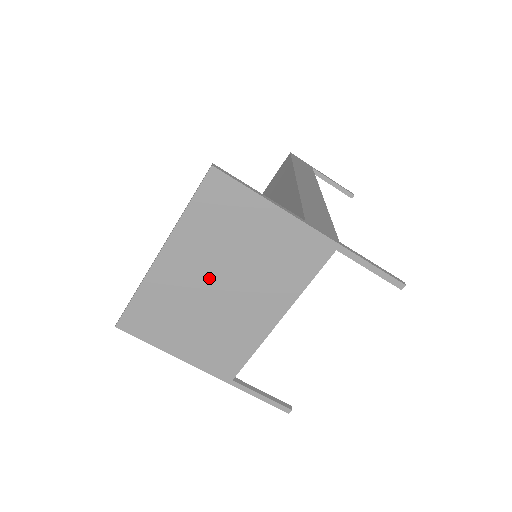
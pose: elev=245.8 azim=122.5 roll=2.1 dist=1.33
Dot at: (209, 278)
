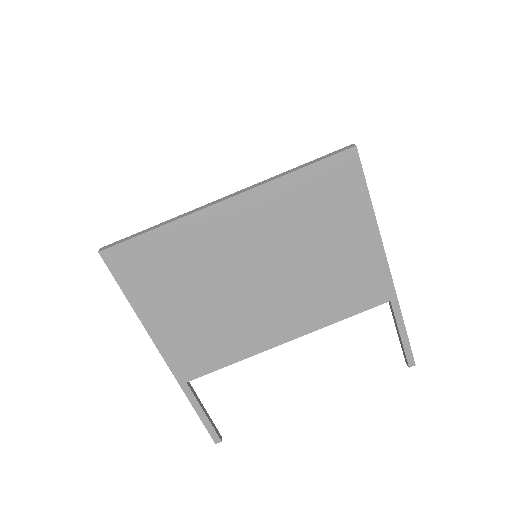
Dot at: (256, 259)
